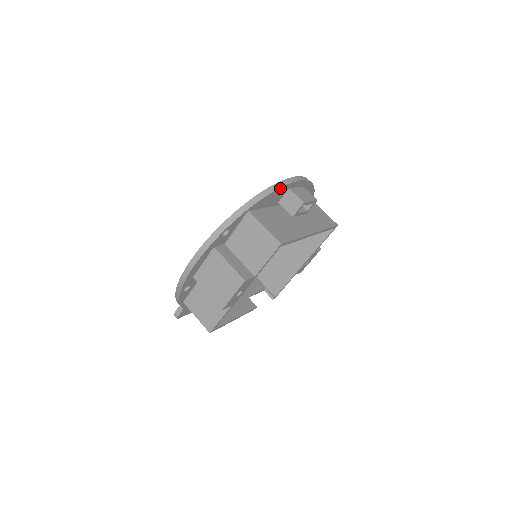
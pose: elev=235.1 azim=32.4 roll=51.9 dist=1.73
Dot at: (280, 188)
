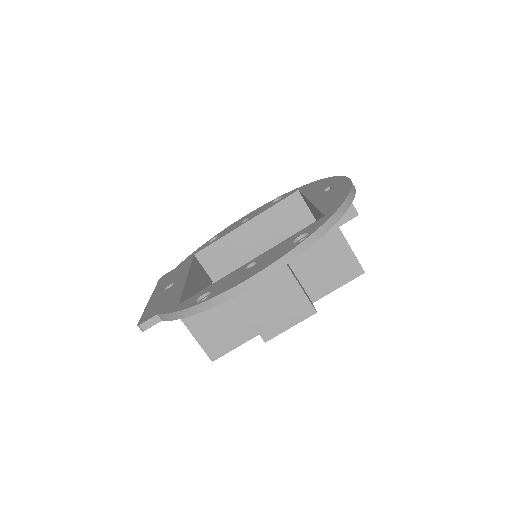
Dot at: occluded
